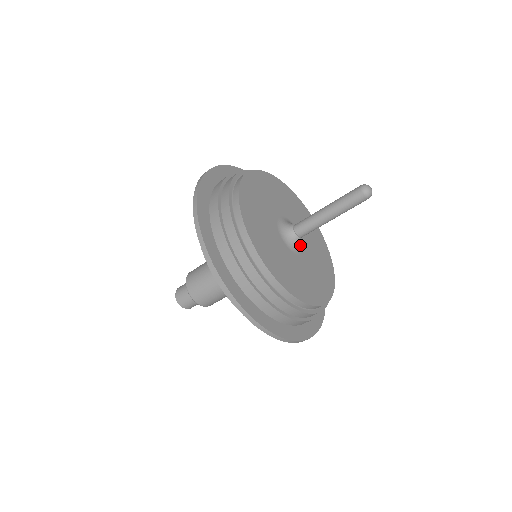
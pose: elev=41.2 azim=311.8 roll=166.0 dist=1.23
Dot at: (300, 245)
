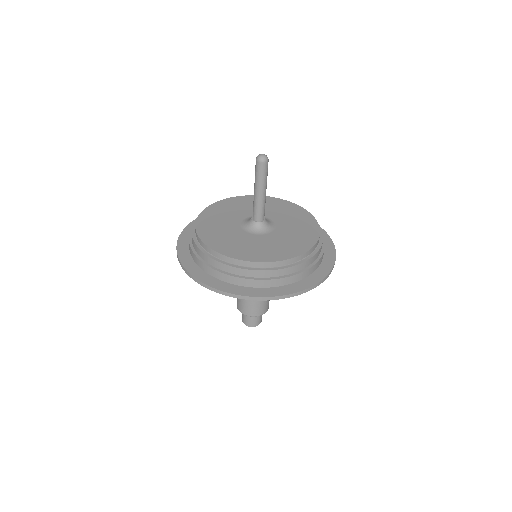
Dot at: (263, 228)
